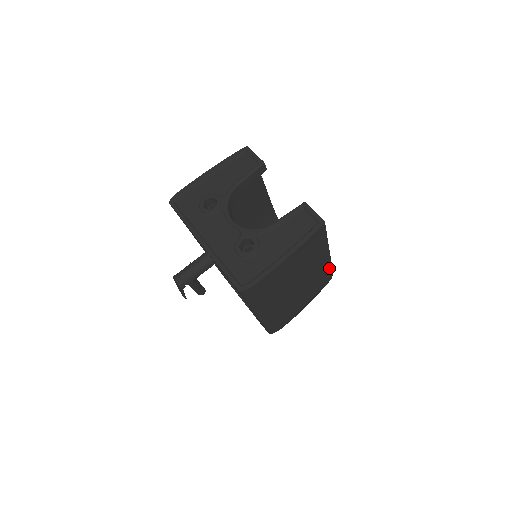
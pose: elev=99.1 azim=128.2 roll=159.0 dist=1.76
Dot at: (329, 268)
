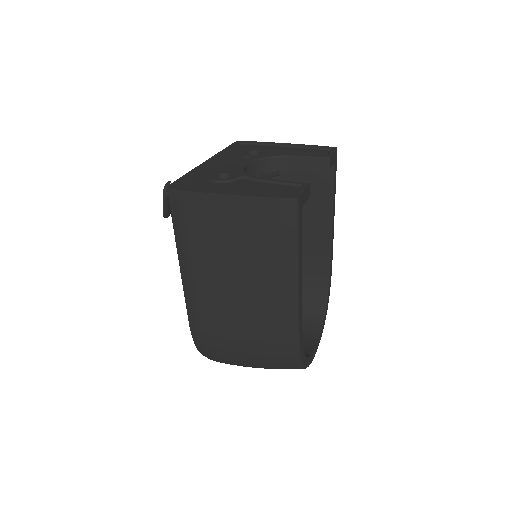
Dot at: (292, 315)
